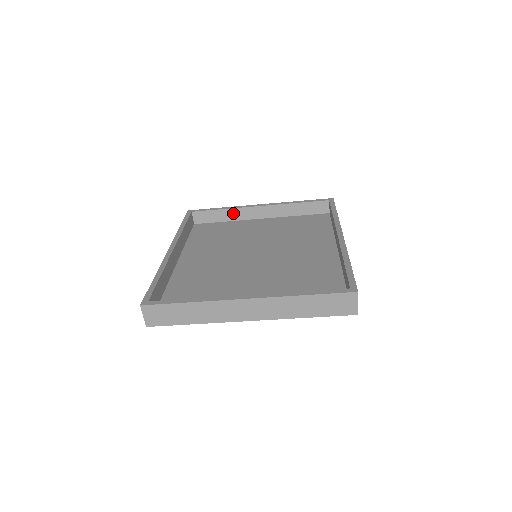
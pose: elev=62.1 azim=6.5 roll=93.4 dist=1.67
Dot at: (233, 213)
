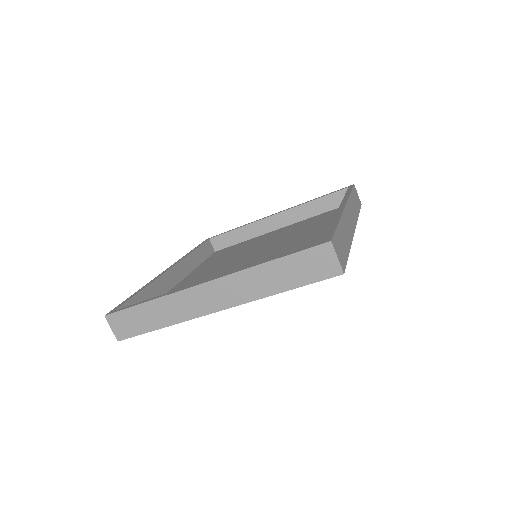
Dot at: (250, 229)
